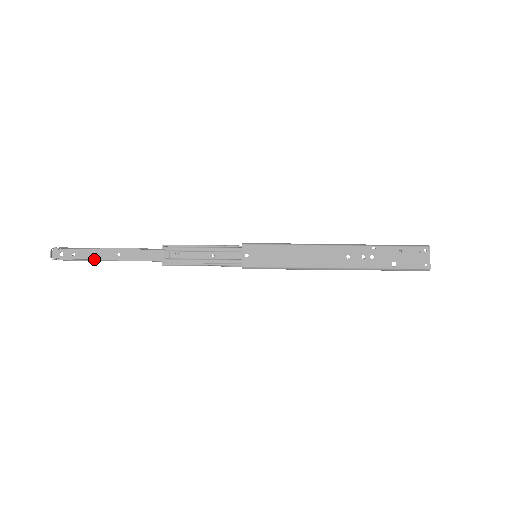
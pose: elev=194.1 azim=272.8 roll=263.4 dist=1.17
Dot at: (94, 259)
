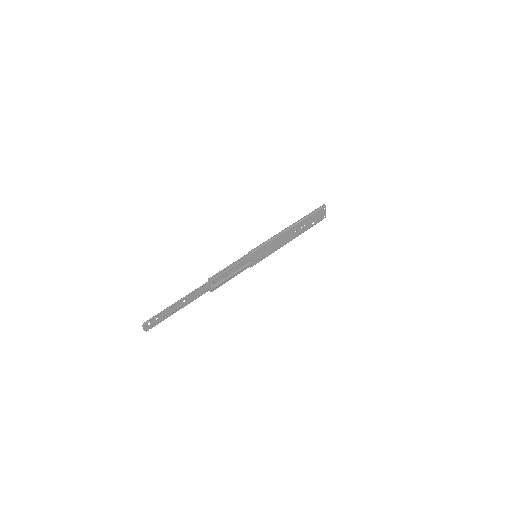
Dot at: (171, 313)
